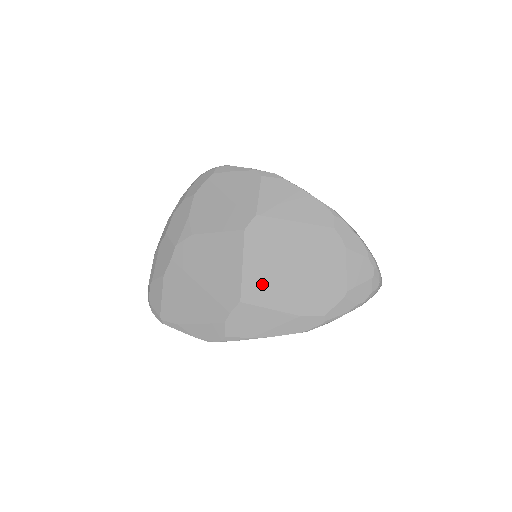
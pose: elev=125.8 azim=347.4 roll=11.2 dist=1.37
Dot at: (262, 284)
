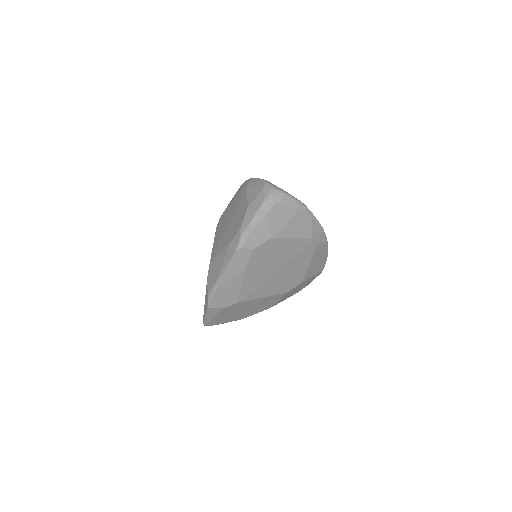
Dot at: (218, 244)
